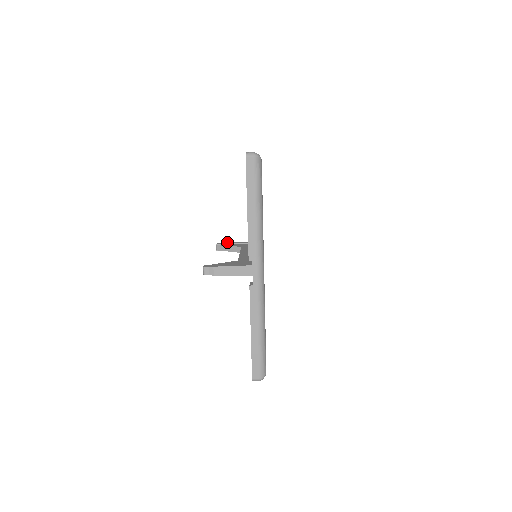
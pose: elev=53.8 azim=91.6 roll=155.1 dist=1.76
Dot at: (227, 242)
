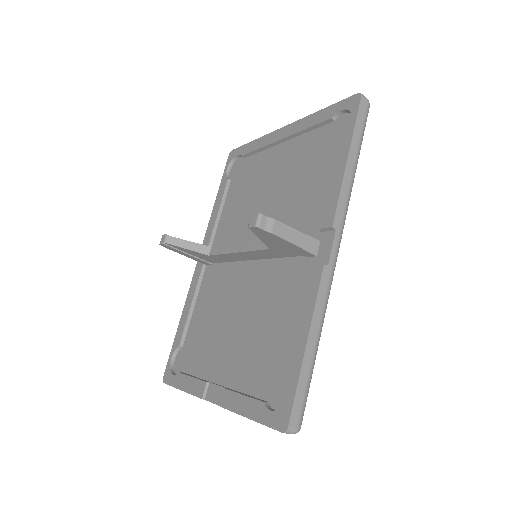
Dot at: occluded
